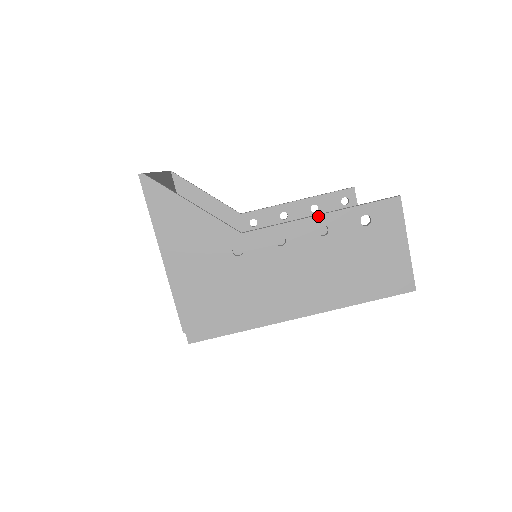
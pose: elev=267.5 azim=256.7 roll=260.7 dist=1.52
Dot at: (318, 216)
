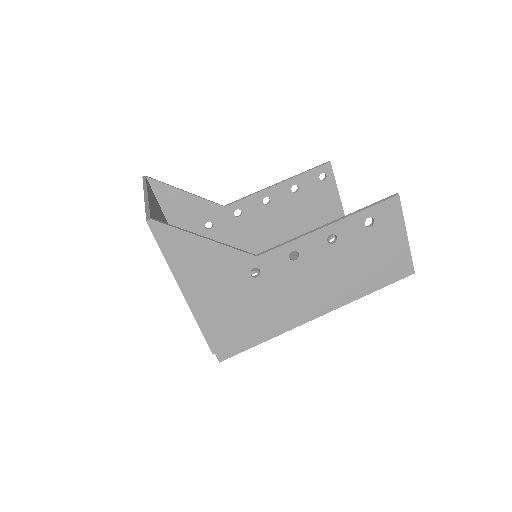
Dot at: (327, 227)
